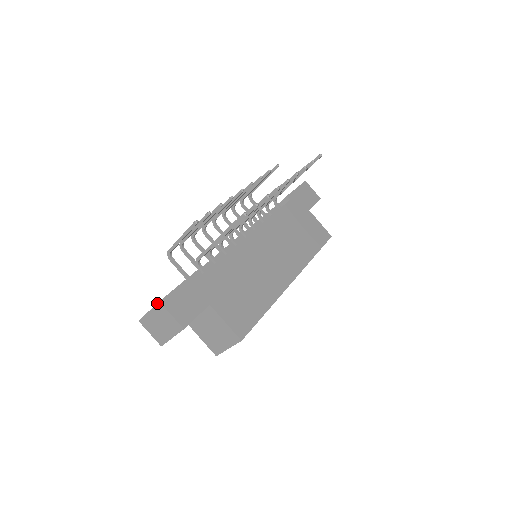
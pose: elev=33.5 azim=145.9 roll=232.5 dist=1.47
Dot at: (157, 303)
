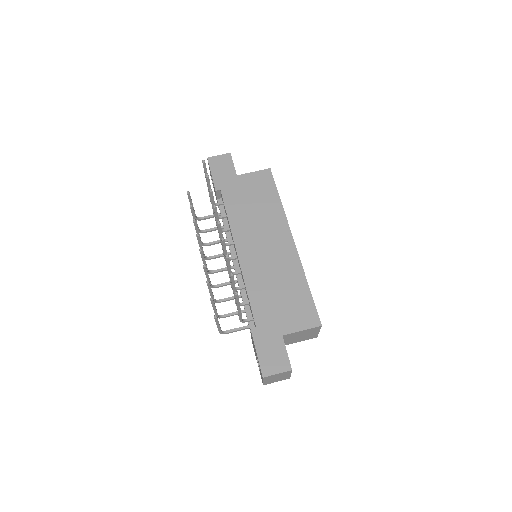
Dot at: (263, 379)
